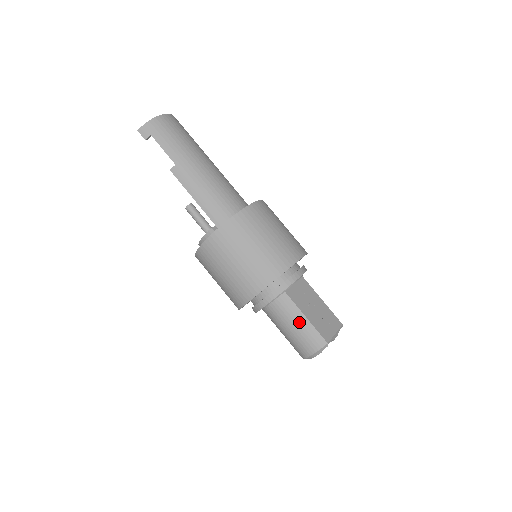
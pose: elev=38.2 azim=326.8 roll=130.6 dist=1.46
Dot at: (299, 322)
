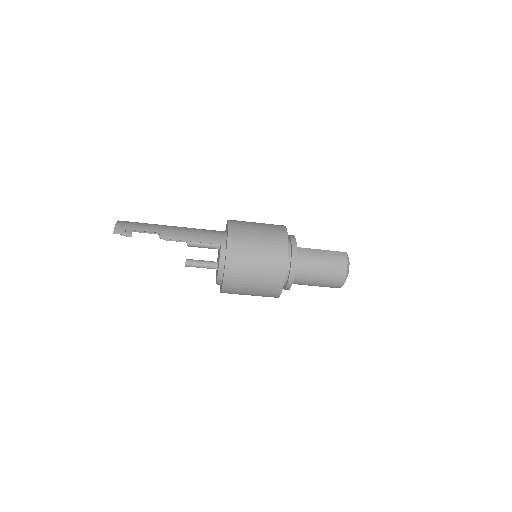
Dot at: (321, 255)
